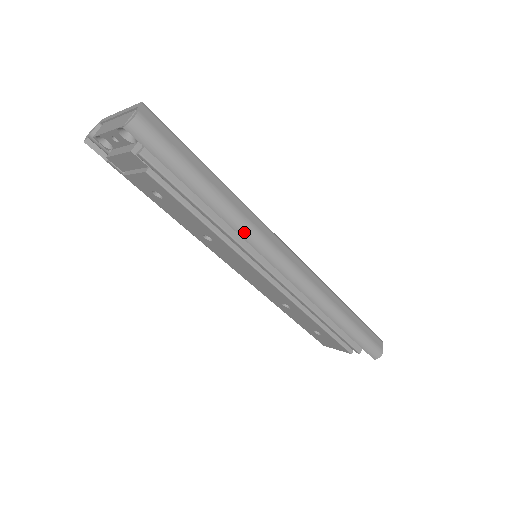
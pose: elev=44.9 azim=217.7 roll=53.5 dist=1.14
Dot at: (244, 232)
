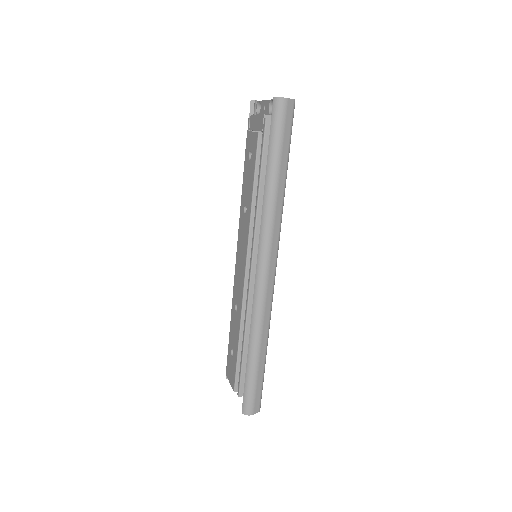
Dot at: (265, 219)
